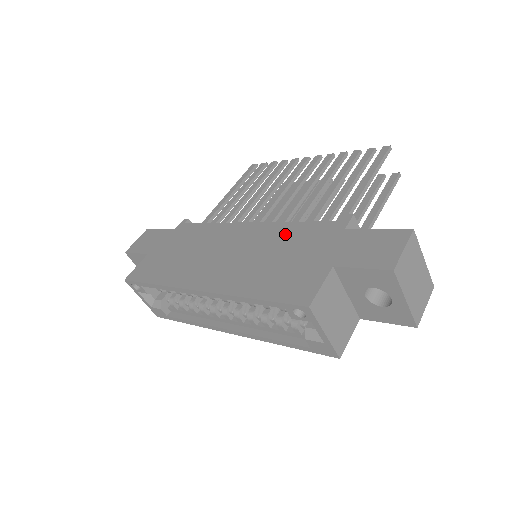
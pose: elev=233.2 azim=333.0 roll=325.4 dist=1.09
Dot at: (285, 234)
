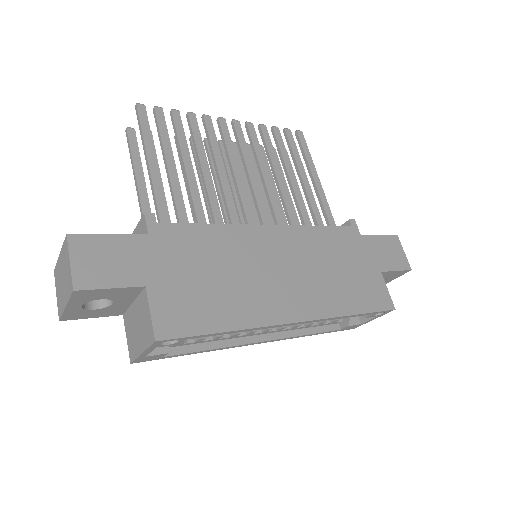
Dot at: (321, 241)
